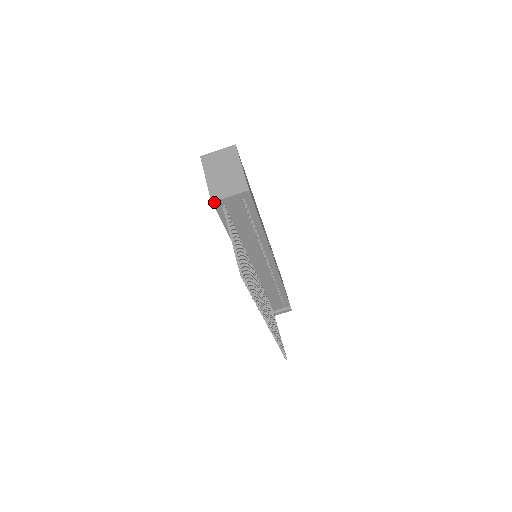
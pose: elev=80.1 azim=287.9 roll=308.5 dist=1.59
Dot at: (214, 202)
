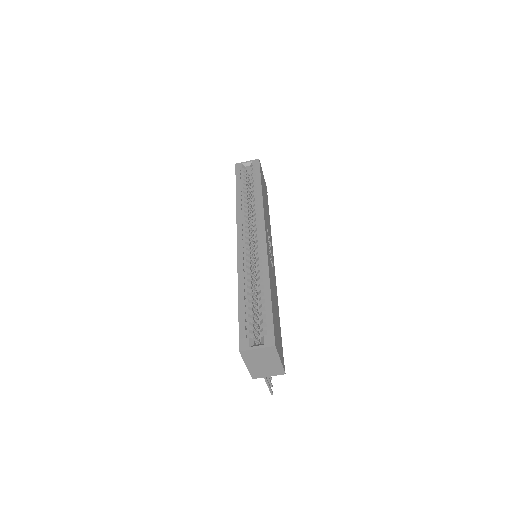
Dot at: (254, 378)
